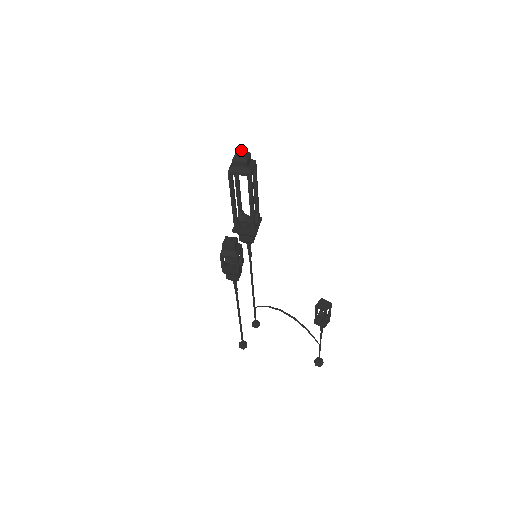
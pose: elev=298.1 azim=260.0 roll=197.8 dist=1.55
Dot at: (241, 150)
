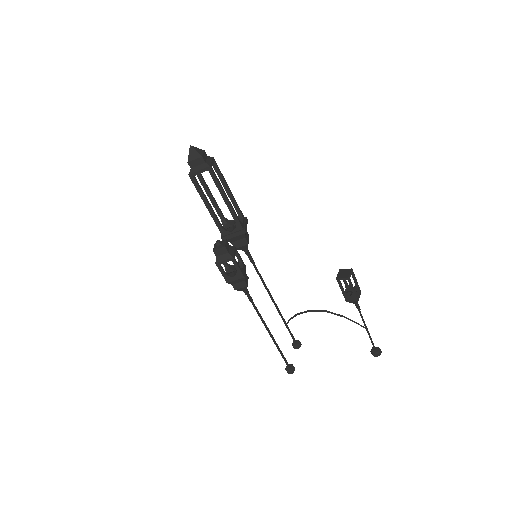
Dot at: (192, 148)
